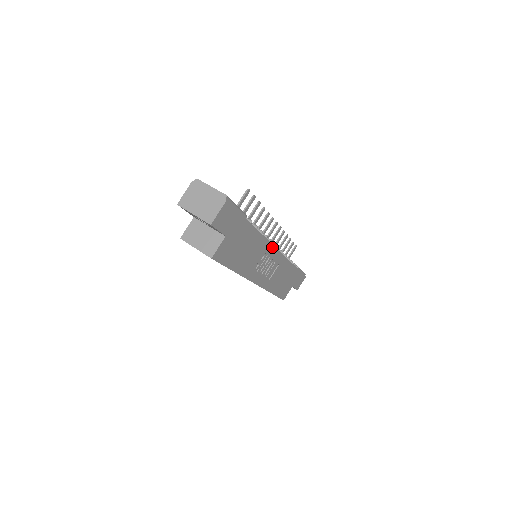
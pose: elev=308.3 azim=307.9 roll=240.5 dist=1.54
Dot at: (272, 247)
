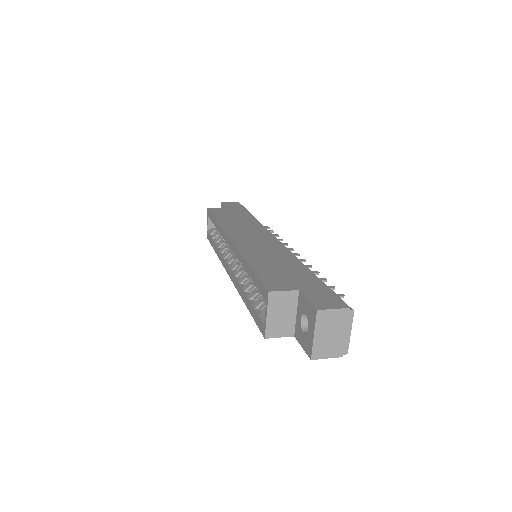
Dot at: occluded
